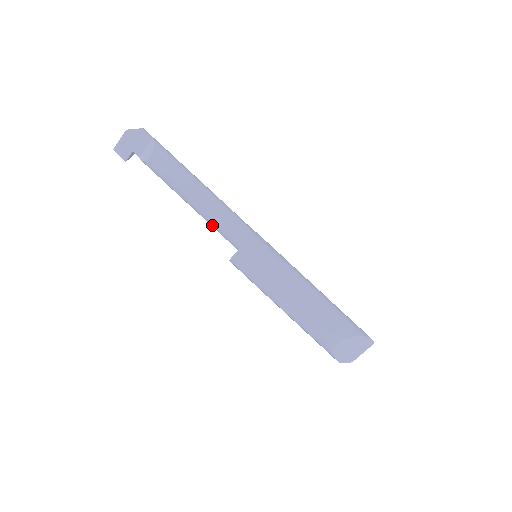
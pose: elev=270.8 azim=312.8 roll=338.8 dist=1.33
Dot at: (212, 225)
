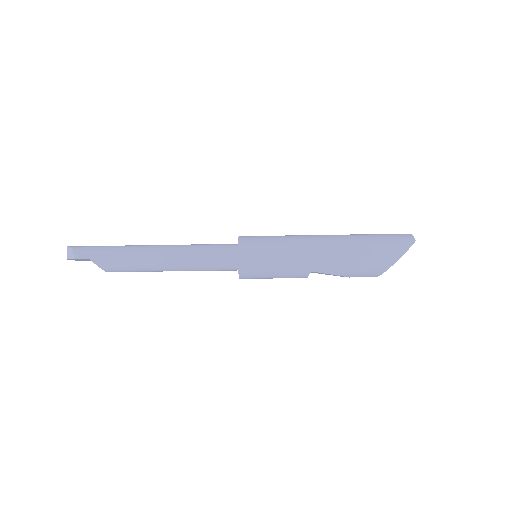
Dot at: occluded
